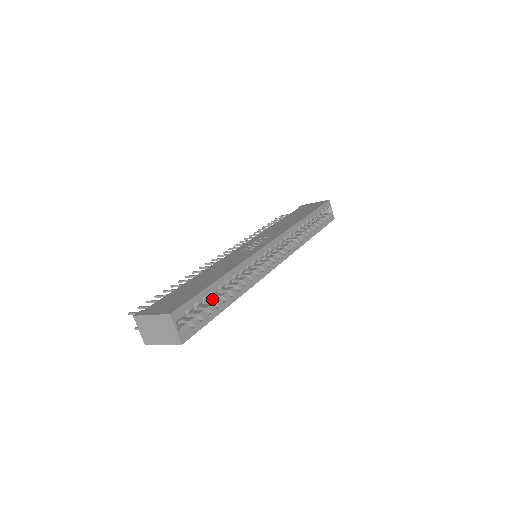
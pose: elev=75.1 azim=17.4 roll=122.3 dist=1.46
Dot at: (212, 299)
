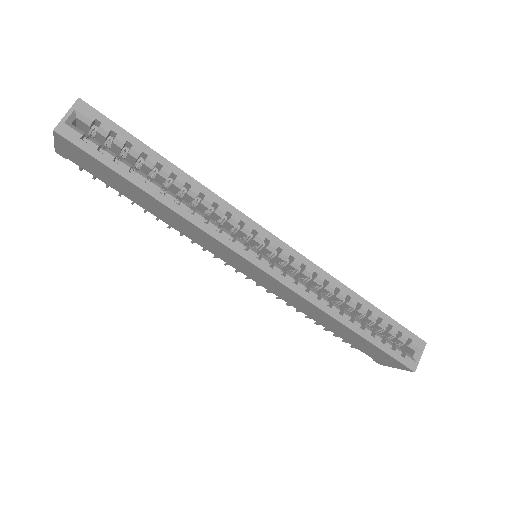
Dot at: occluded
